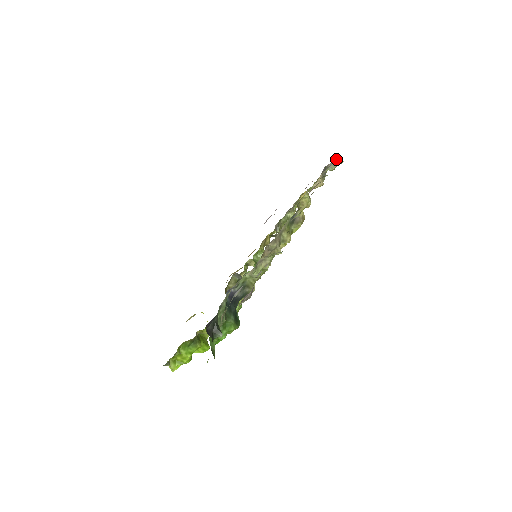
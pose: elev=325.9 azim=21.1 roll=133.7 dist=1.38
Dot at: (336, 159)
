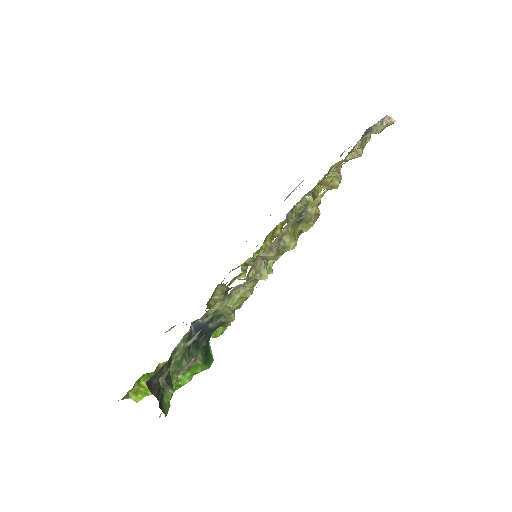
Dot at: (384, 118)
